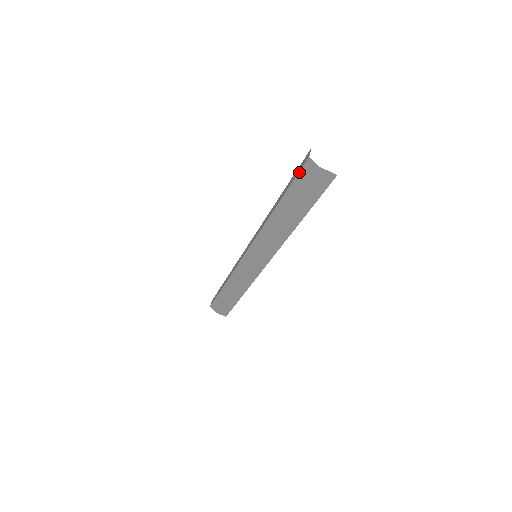
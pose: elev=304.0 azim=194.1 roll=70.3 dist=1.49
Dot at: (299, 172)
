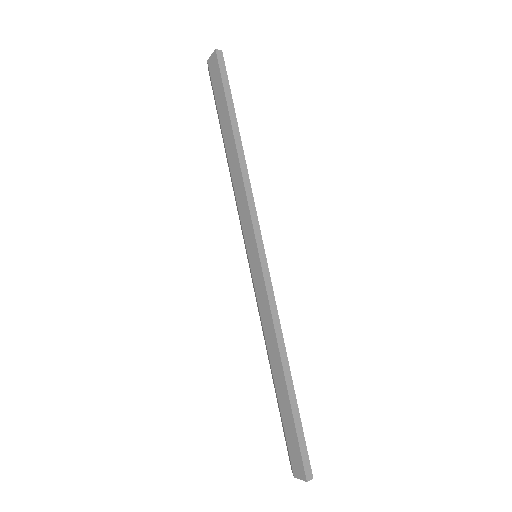
Dot at: occluded
